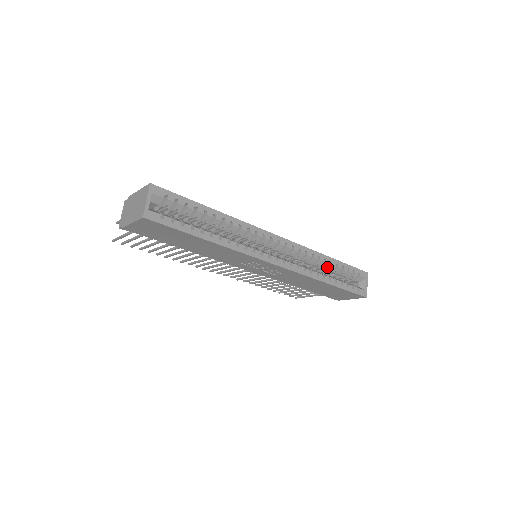
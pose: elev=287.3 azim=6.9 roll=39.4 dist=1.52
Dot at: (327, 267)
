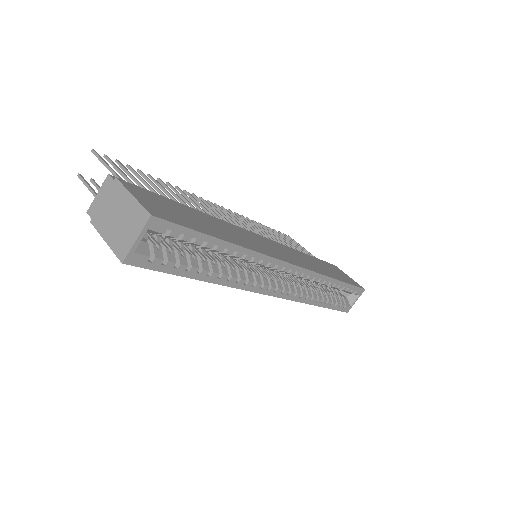
Dot at: occluded
